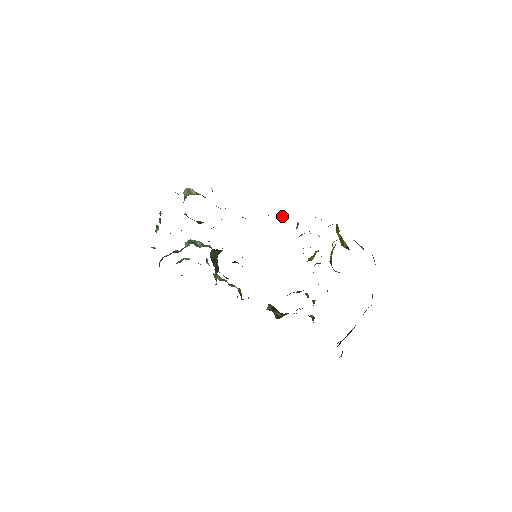
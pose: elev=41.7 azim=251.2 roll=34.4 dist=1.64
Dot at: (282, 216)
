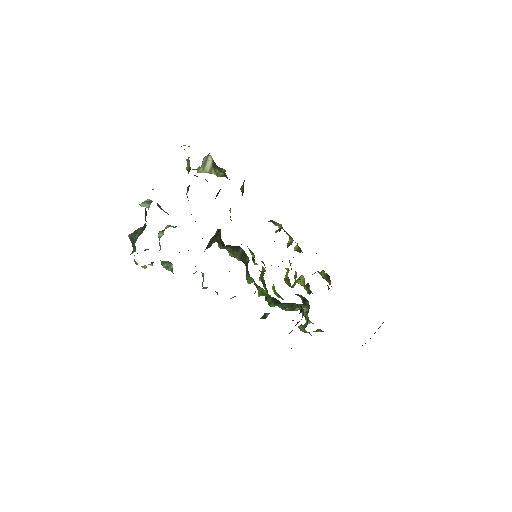
Dot at: (281, 227)
